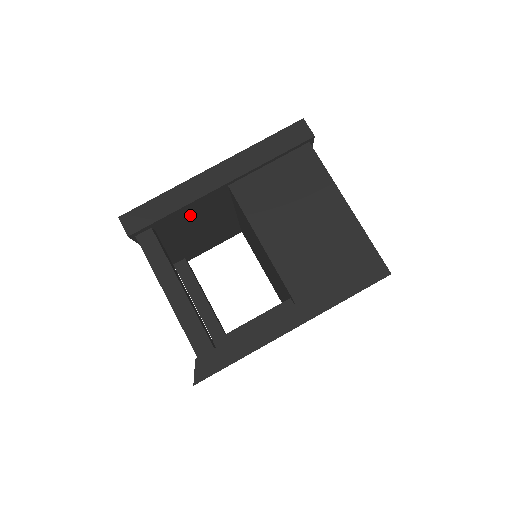
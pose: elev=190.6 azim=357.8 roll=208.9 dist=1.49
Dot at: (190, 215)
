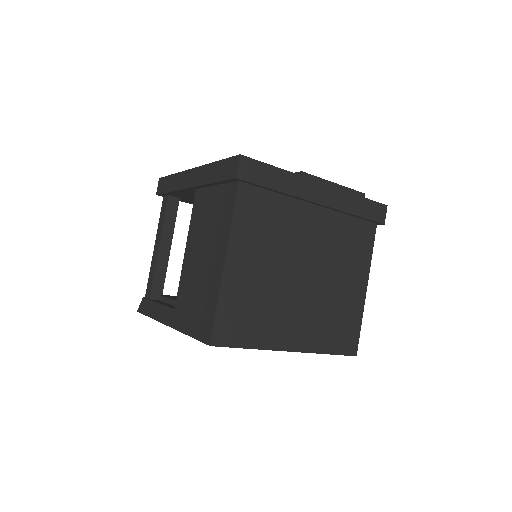
Dot at: occluded
